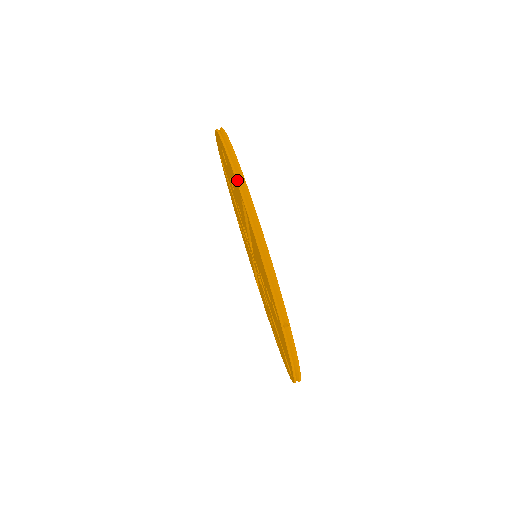
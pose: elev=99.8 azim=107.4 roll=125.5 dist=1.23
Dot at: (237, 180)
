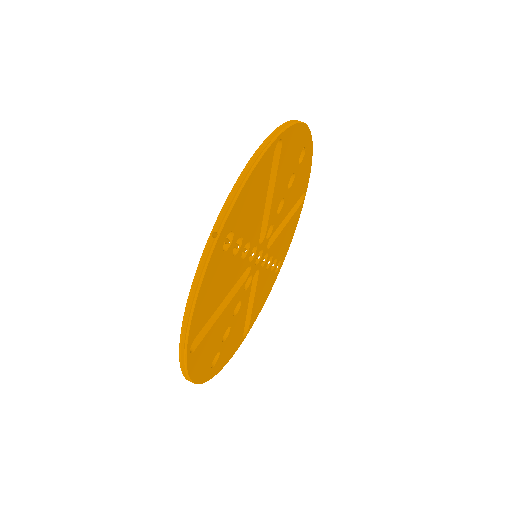
Dot at: (283, 123)
